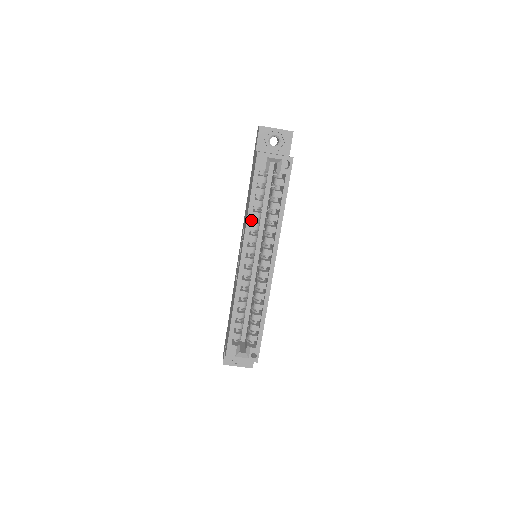
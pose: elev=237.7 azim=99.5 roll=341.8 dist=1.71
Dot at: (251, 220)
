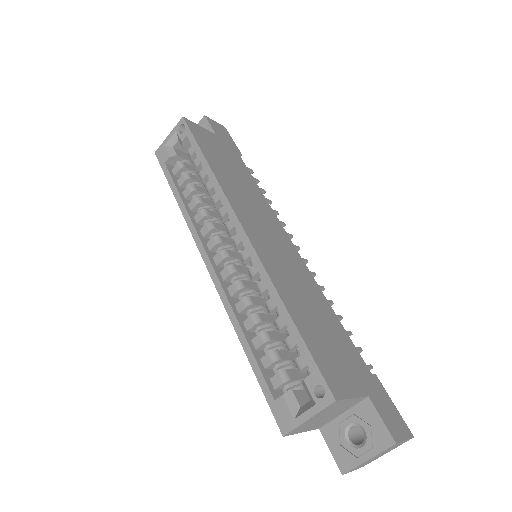
Dot at: occluded
